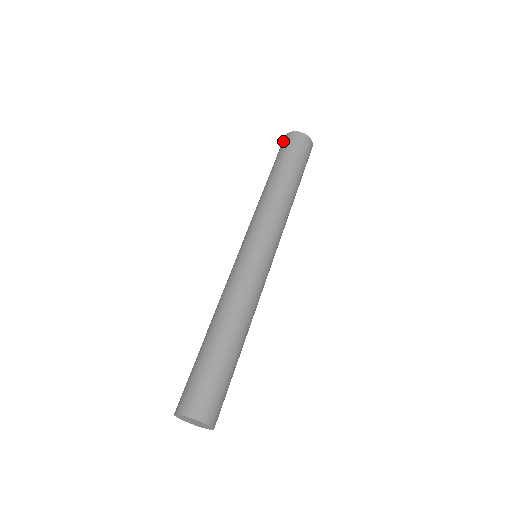
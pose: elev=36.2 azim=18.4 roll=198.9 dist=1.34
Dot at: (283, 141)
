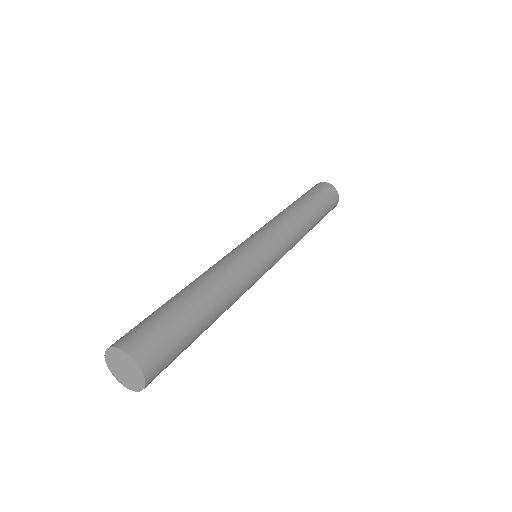
Dot at: (322, 185)
